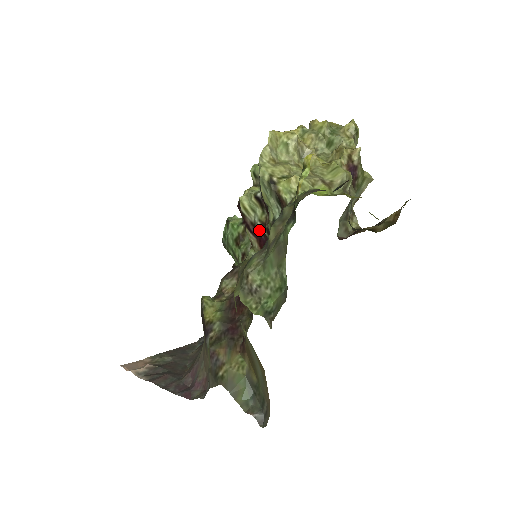
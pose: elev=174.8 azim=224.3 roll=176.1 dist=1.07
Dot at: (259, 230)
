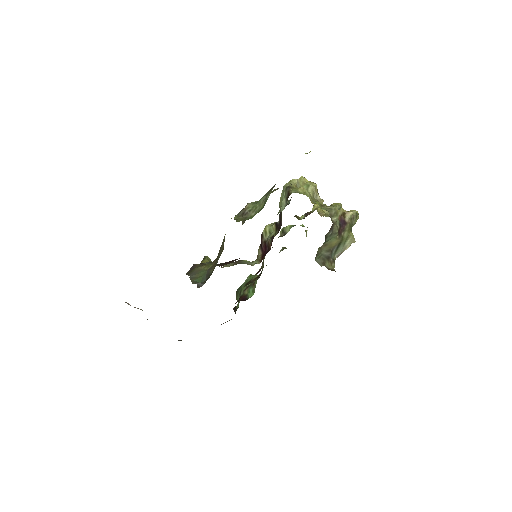
Dot at: (267, 244)
